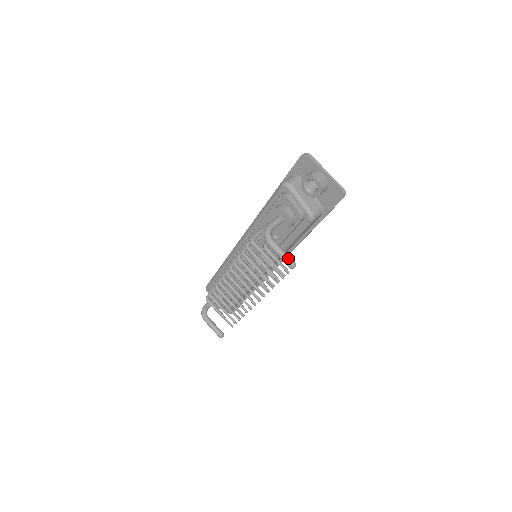
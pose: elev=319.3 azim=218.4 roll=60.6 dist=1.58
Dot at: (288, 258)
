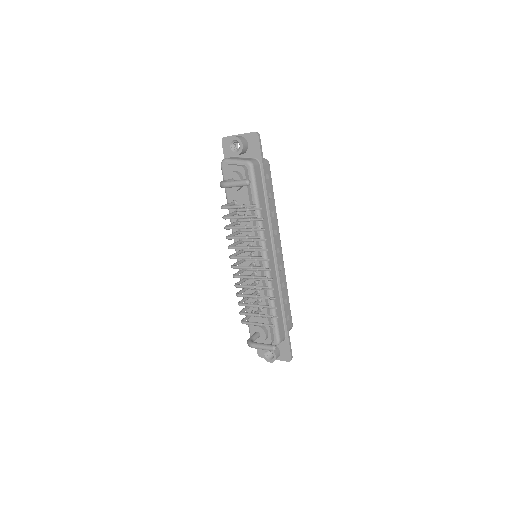
Dot at: (241, 180)
